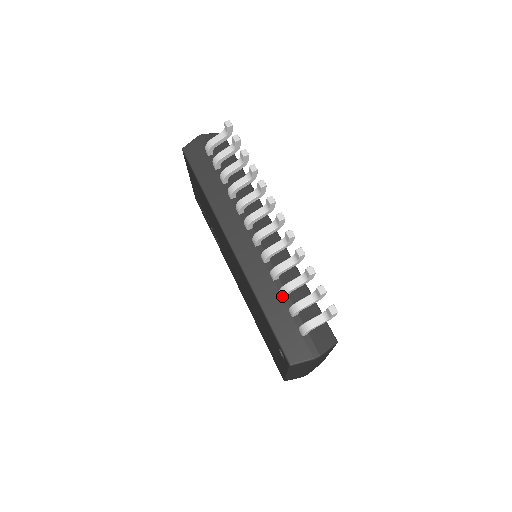
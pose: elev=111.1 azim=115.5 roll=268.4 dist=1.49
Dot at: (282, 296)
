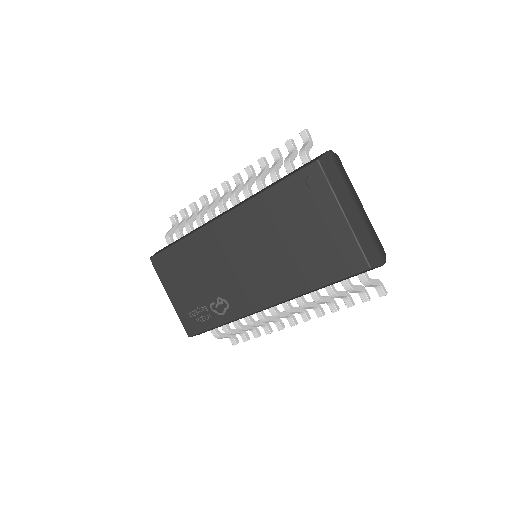
Dot at: (275, 176)
